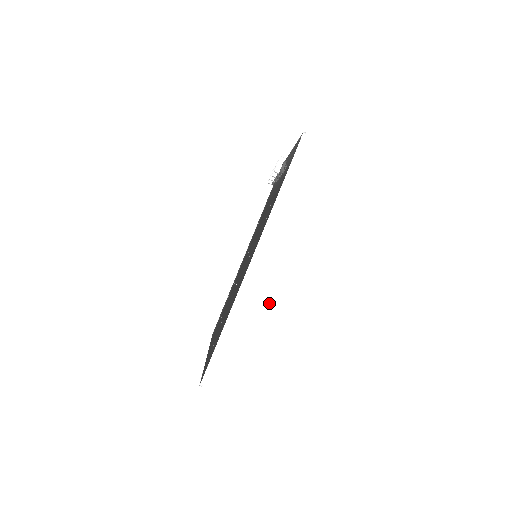
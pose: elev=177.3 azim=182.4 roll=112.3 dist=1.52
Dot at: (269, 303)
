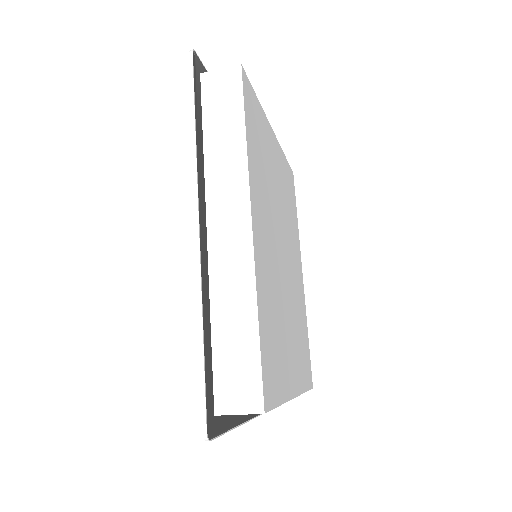
Dot at: (254, 272)
